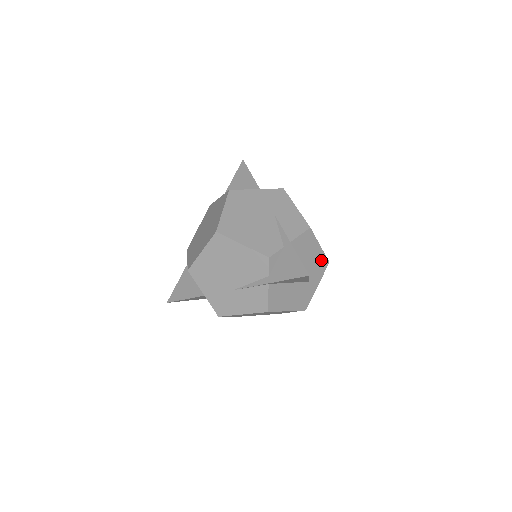
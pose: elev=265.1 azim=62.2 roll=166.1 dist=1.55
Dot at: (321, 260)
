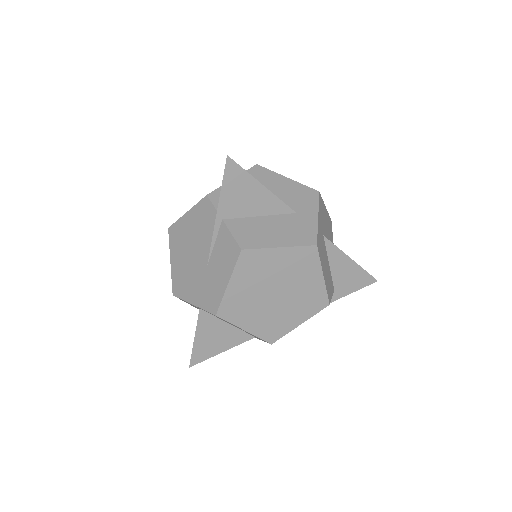
Dot at: (302, 191)
